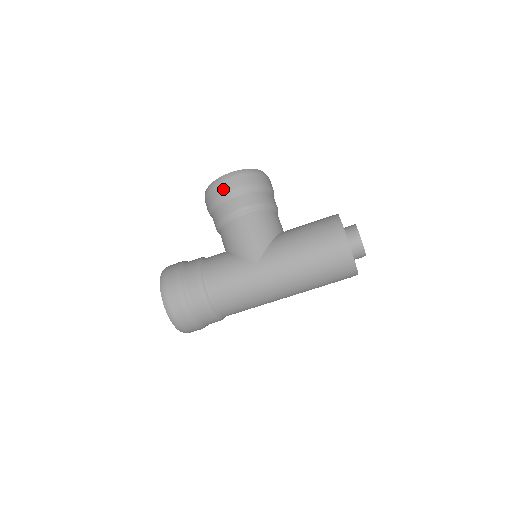
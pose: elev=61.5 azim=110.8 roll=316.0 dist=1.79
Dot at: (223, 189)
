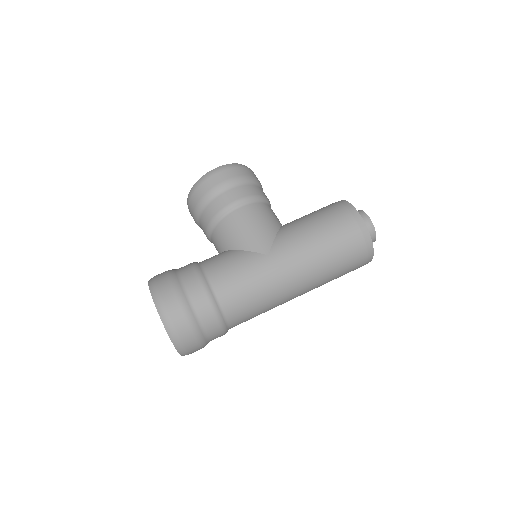
Dot at: (215, 182)
